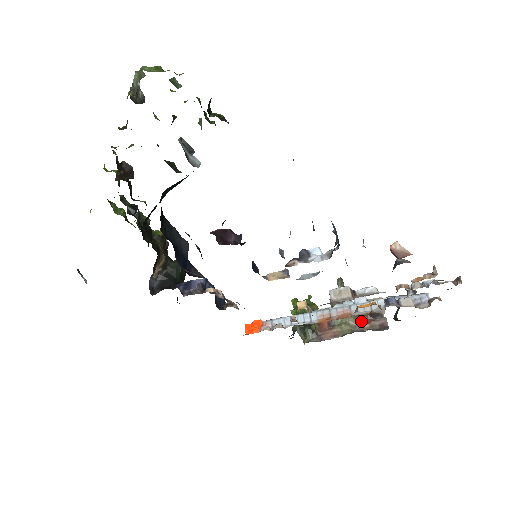
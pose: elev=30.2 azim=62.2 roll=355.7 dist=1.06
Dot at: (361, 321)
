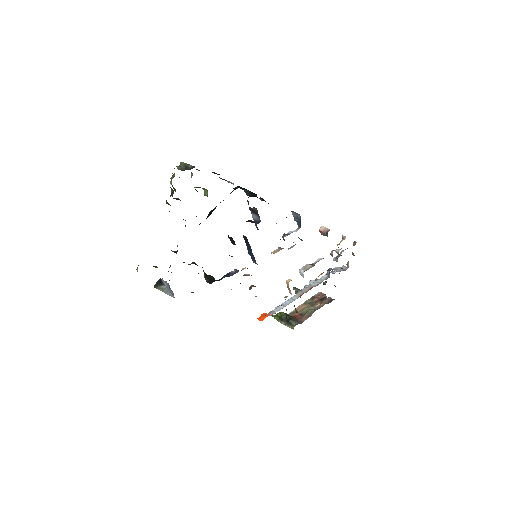
Dot at: (317, 305)
